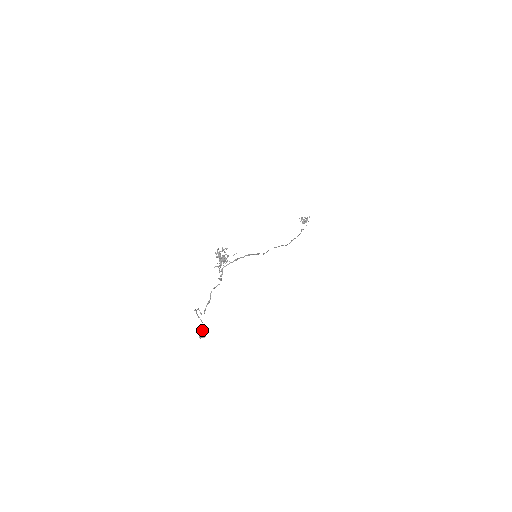
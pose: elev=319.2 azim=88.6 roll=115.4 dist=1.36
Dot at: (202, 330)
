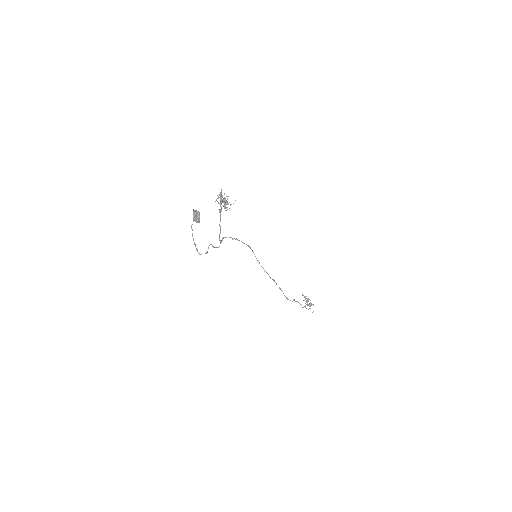
Dot at: occluded
